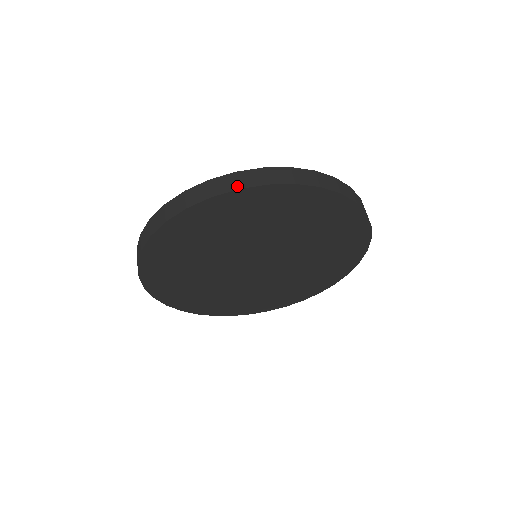
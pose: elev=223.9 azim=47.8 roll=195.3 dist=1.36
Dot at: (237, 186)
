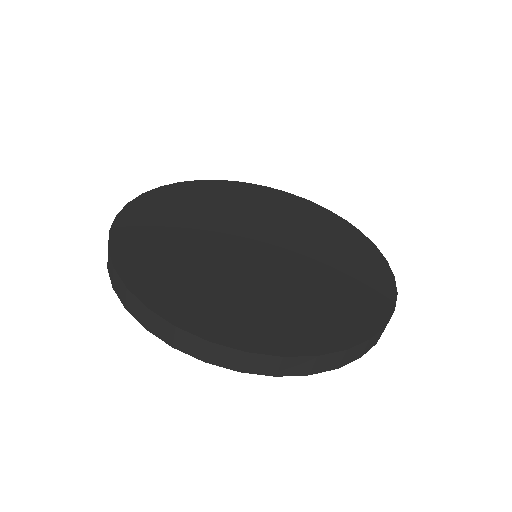
Dot at: (362, 355)
